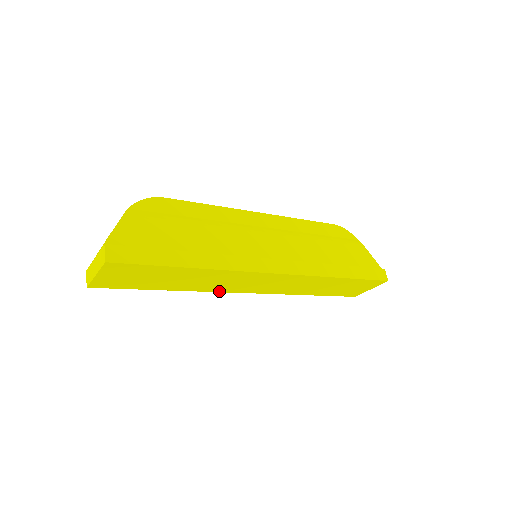
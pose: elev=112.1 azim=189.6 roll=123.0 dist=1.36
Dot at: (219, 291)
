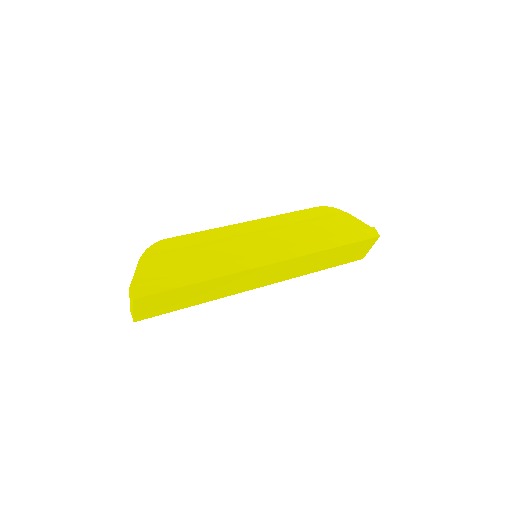
Dot at: (236, 293)
